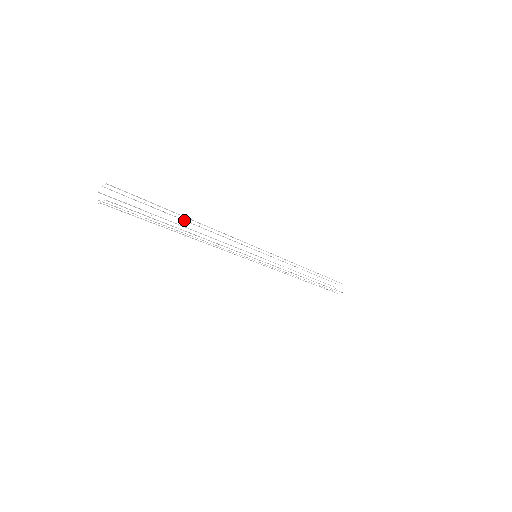
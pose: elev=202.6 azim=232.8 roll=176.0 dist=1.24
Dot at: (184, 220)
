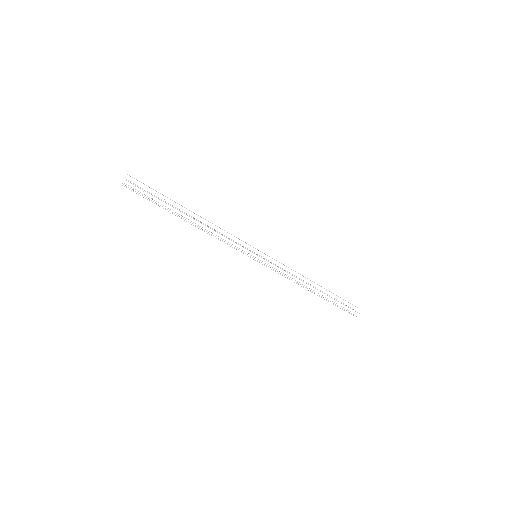
Dot at: occluded
